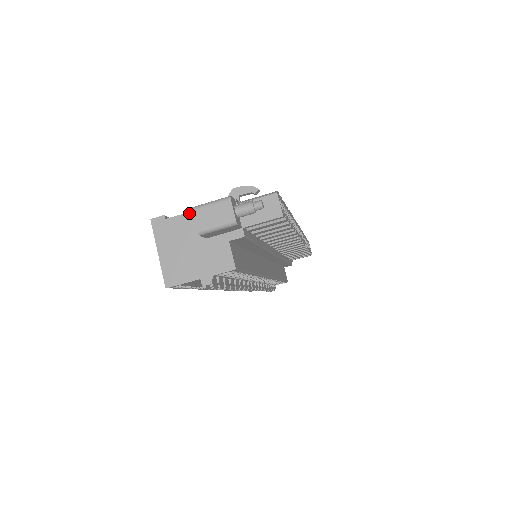
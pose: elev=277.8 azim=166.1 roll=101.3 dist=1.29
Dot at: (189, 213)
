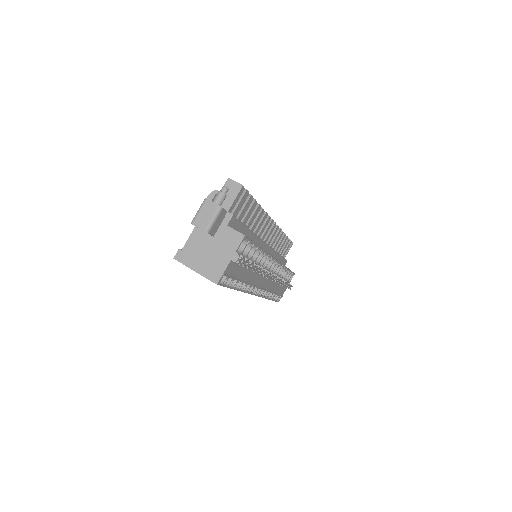
Dot at: (192, 234)
